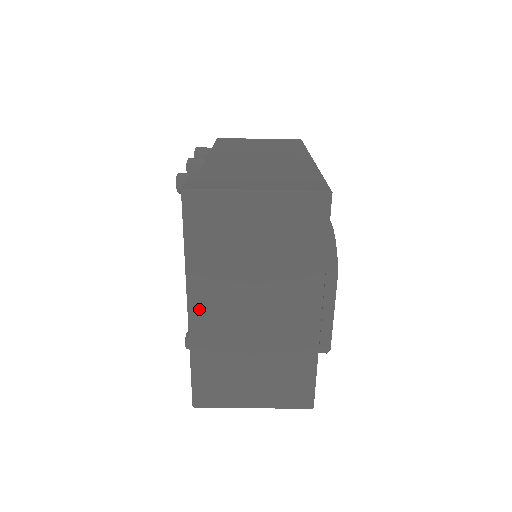
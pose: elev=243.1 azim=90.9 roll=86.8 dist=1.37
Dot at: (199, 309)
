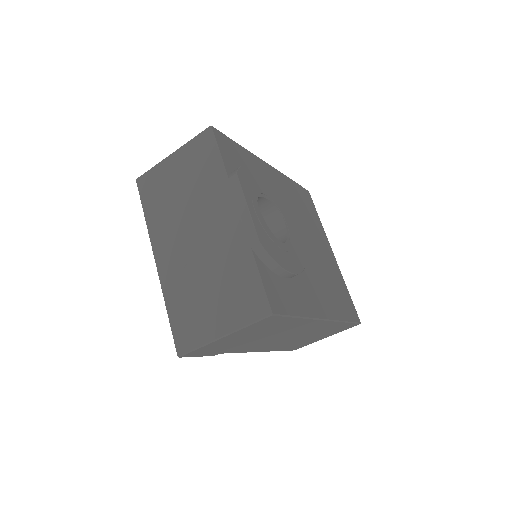
Dot at: (161, 256)
